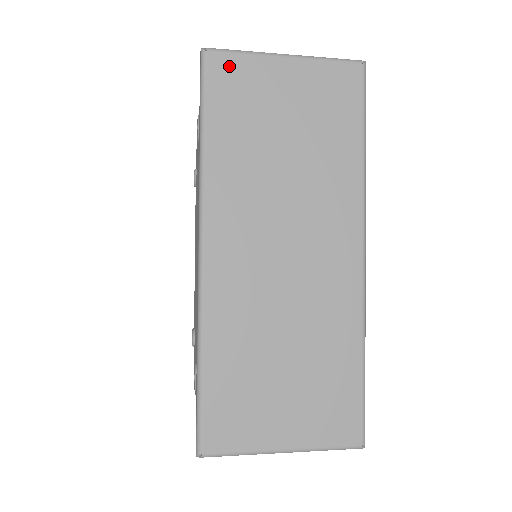
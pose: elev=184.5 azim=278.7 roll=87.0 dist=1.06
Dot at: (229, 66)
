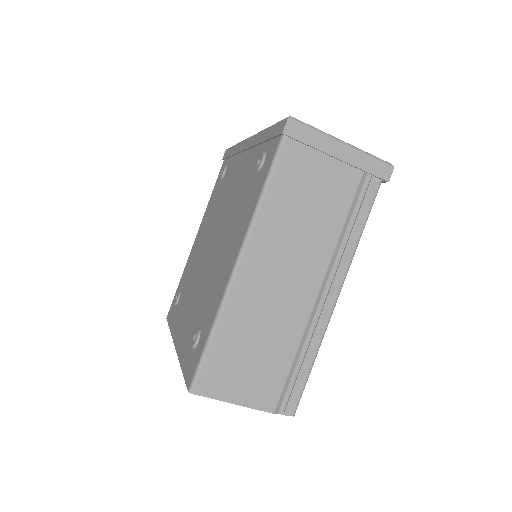
Dot at: occluded
